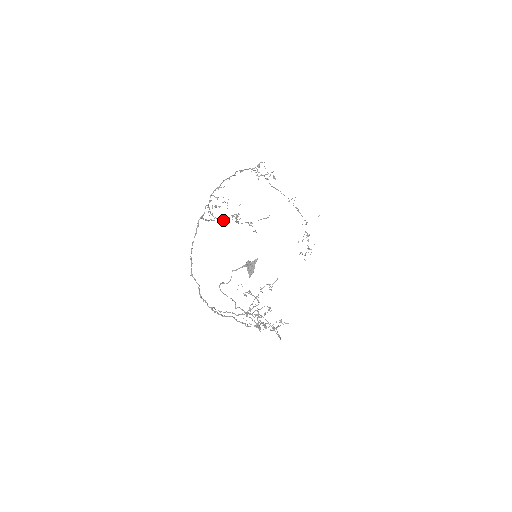
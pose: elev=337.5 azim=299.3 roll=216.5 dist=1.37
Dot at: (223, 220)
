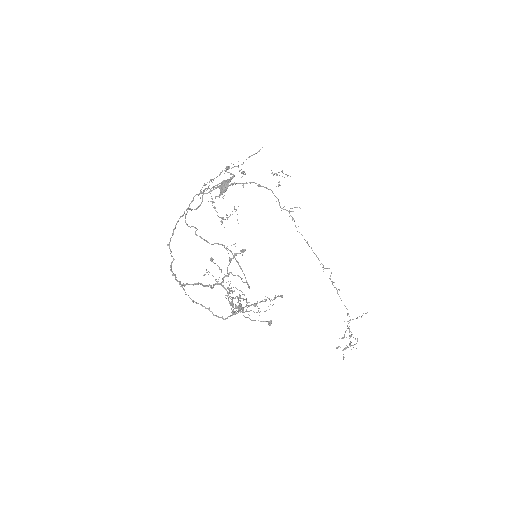
Dot at: occluded
